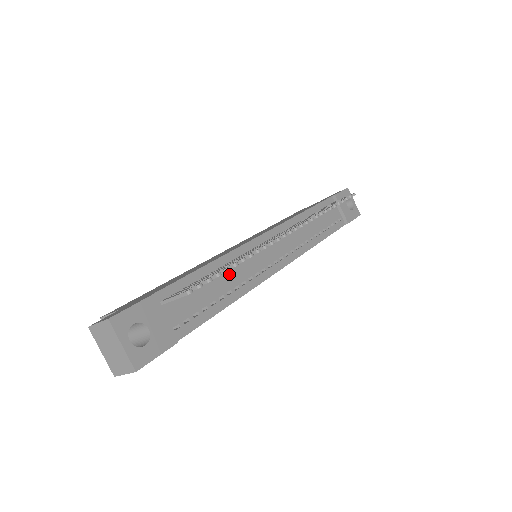
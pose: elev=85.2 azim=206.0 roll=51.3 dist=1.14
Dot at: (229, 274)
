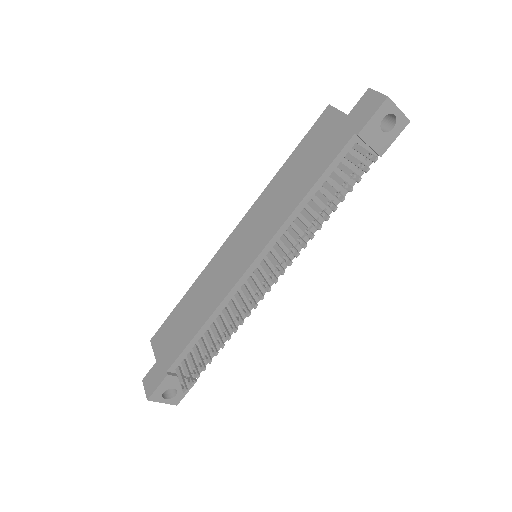
Dot at: (223, 320)
